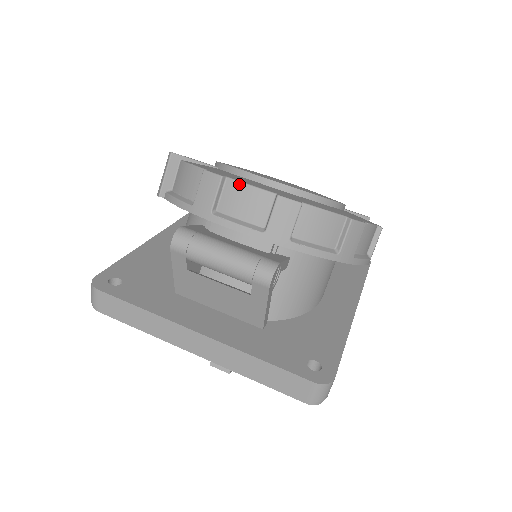
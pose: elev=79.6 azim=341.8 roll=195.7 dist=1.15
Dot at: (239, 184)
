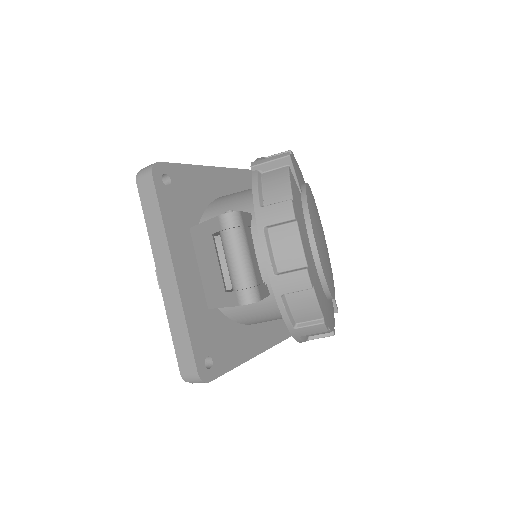
Dot at: (297, 234)
